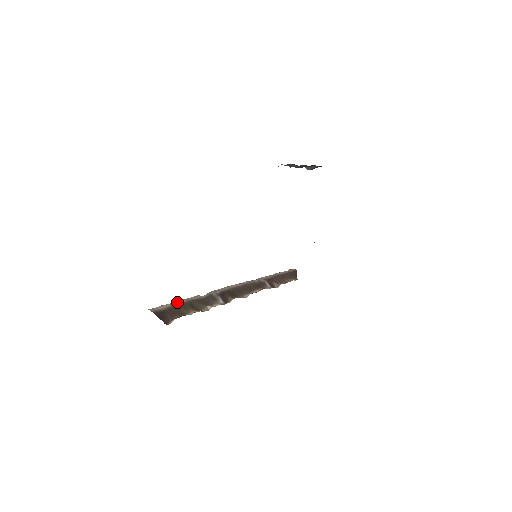
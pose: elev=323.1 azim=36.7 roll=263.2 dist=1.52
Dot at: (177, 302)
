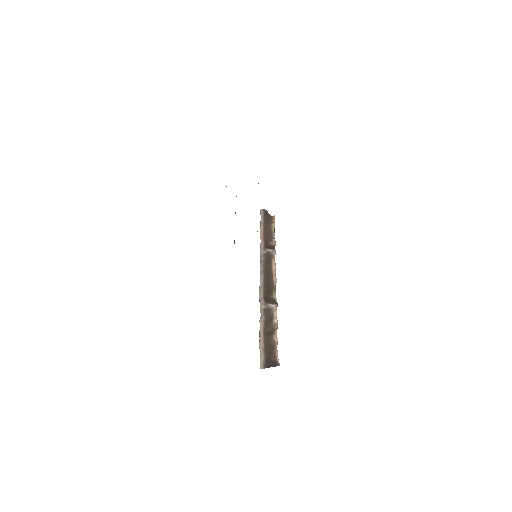
Dot at: (261, 342)
